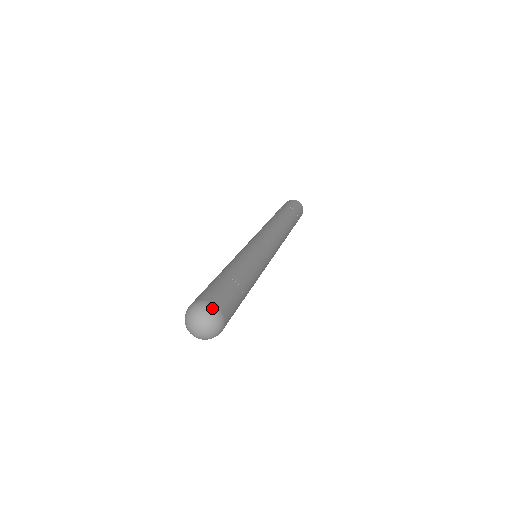
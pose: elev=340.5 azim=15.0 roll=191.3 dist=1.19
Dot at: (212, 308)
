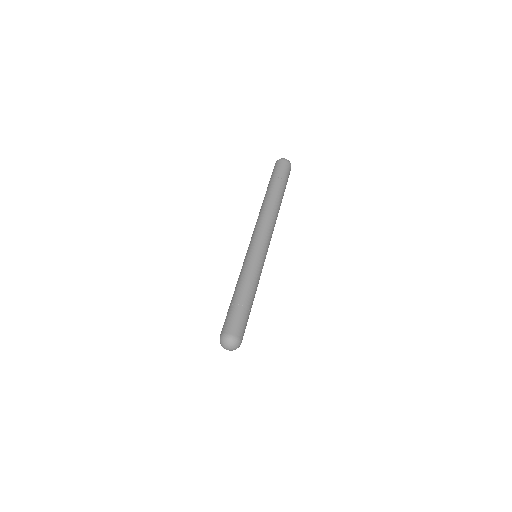
Dot at: (240, 344)
